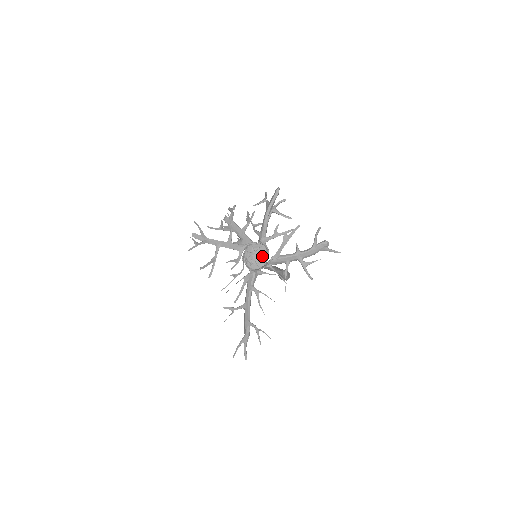
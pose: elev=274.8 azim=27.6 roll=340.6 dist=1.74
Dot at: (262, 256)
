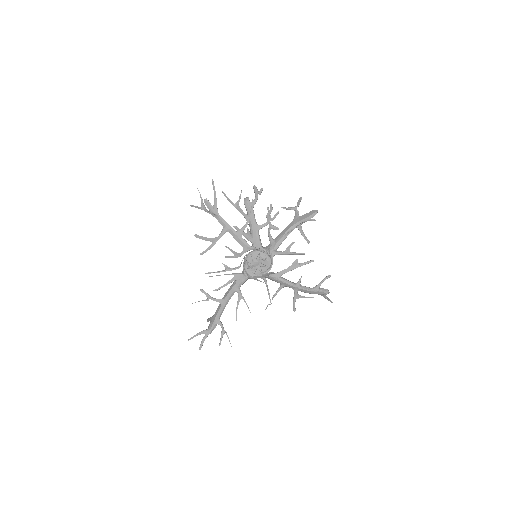
Dot at: (263, 268)
